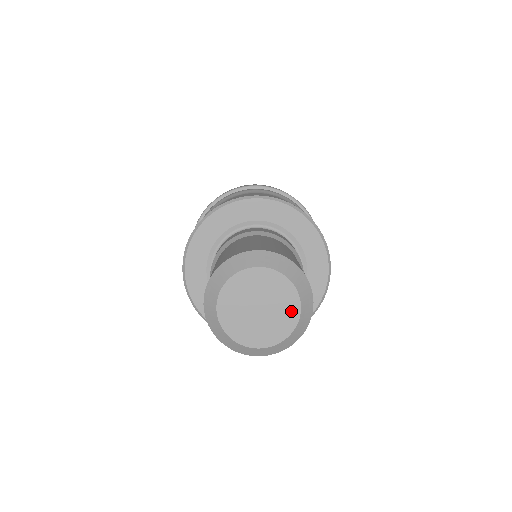
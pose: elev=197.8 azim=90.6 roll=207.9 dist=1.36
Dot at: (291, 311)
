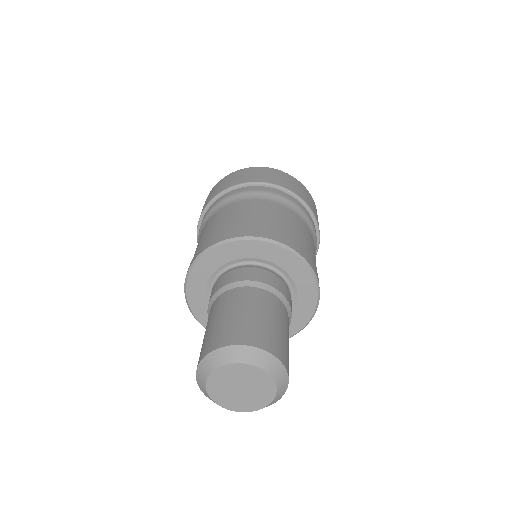
Dot at: (268, 390)
